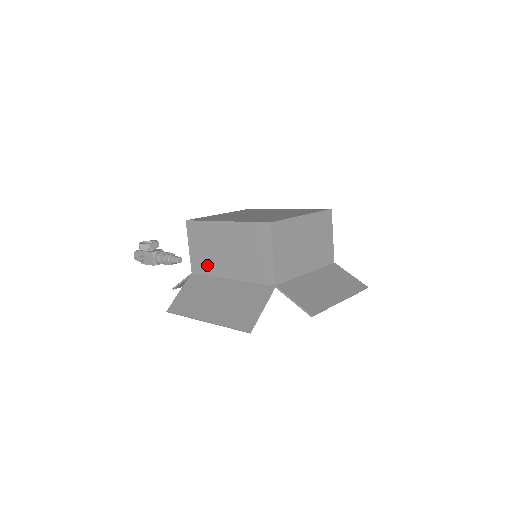
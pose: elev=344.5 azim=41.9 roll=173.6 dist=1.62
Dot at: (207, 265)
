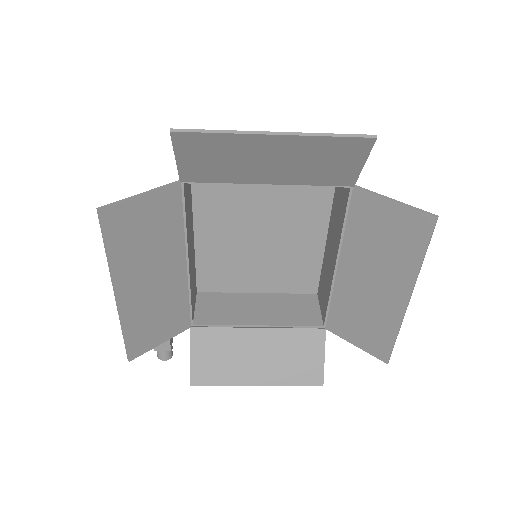
Dot at: occluded
